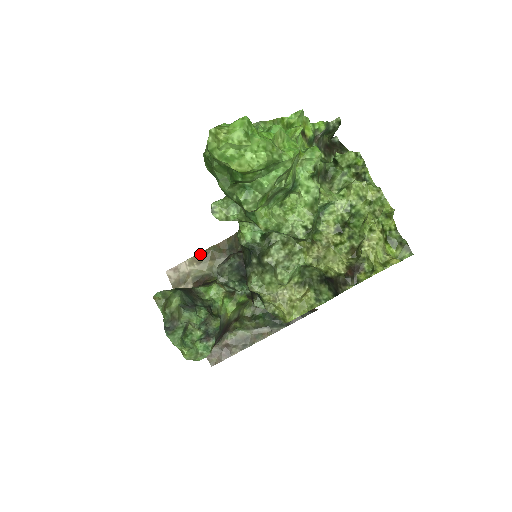
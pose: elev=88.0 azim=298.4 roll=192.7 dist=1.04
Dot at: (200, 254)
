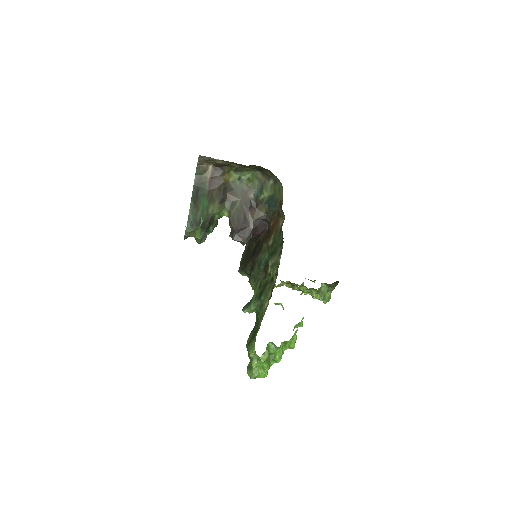
Dot at: (235, 163)
